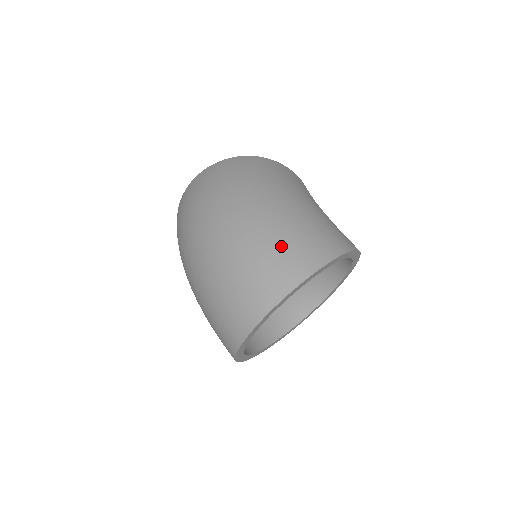
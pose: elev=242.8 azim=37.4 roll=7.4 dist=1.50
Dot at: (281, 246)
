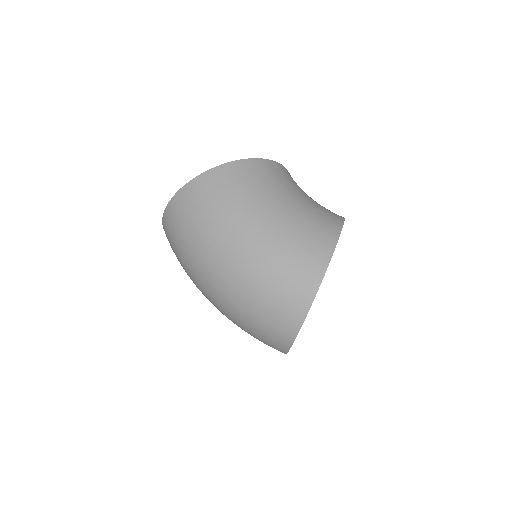
Dot at: (271, 299)
